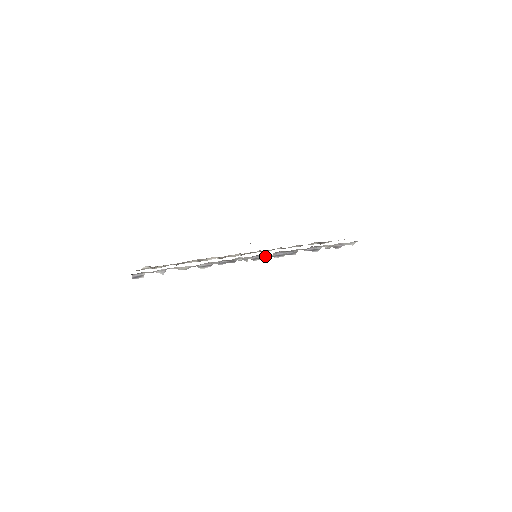
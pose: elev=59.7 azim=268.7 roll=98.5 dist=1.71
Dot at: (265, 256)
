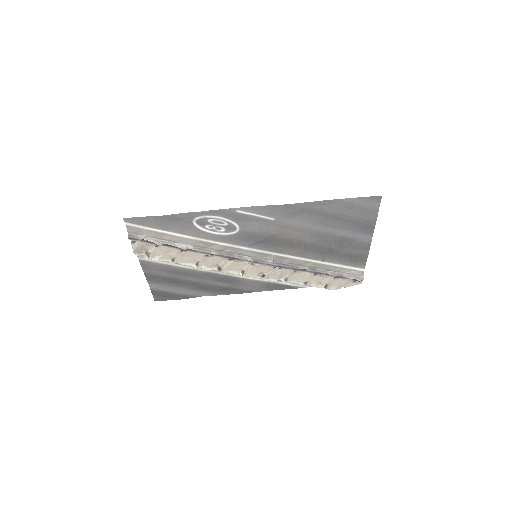
Dot at: (266, 263)
